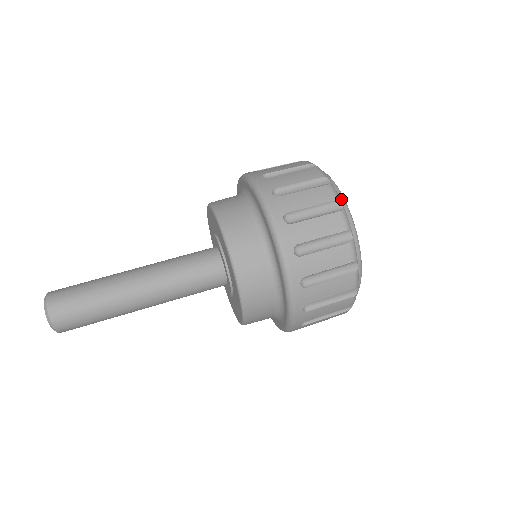
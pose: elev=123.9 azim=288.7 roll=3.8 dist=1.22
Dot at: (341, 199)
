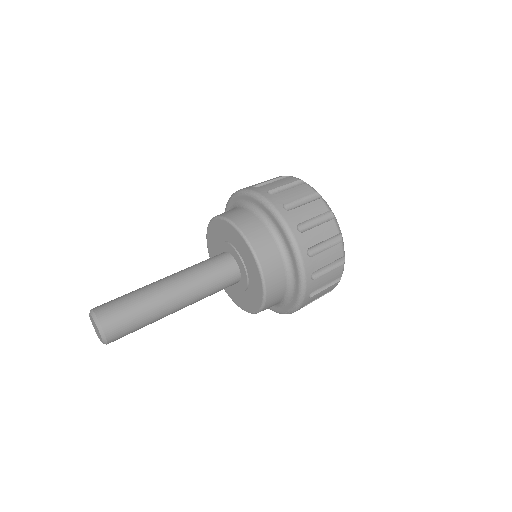
Dot at: occluded
